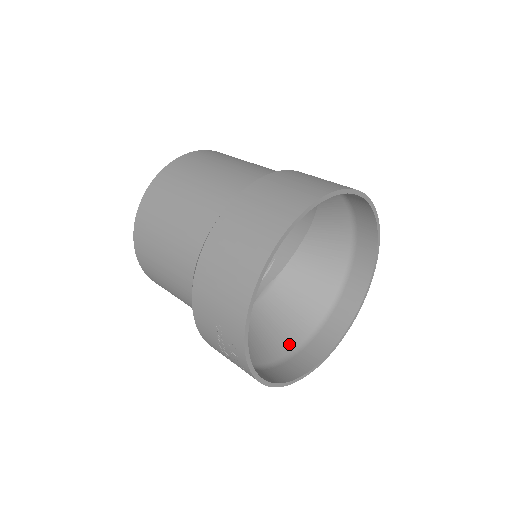
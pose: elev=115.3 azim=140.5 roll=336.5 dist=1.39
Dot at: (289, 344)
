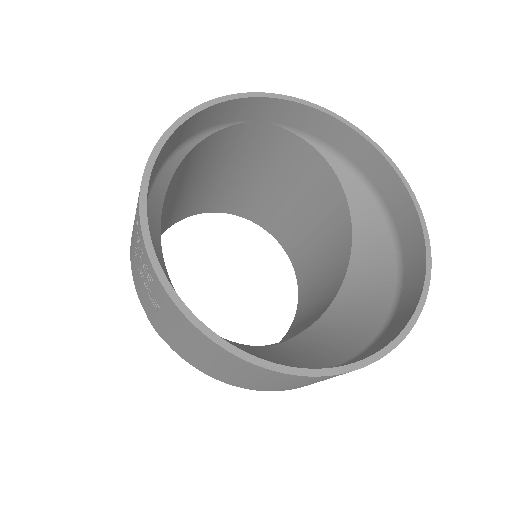
Dot at: occluded
